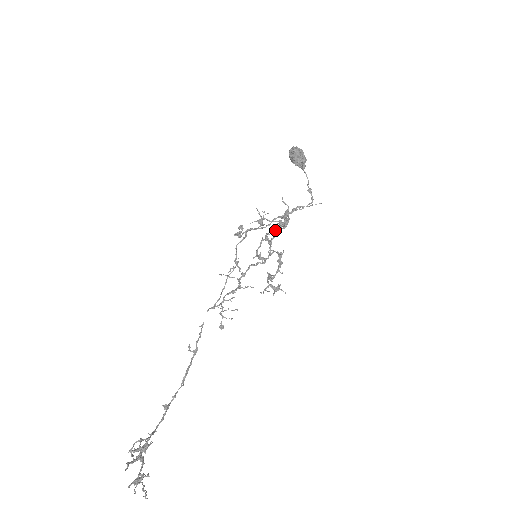
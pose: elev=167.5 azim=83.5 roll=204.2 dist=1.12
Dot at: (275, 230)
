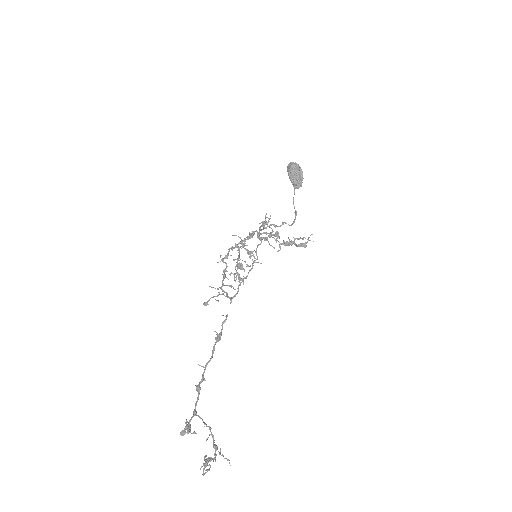
Dot at: occluded
